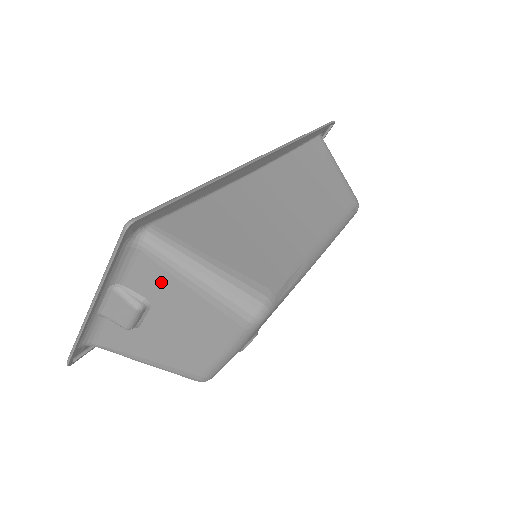
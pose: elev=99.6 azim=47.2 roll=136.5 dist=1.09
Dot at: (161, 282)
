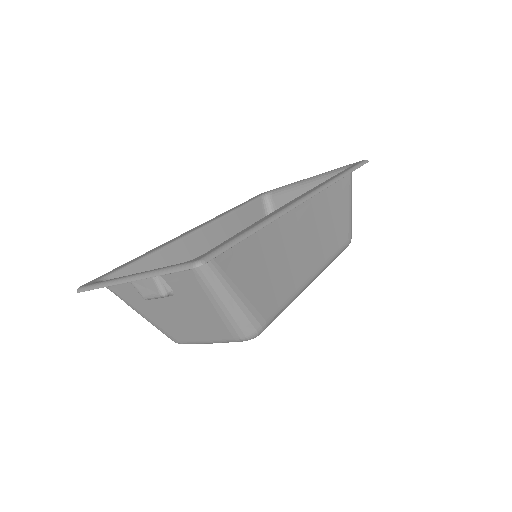
Dot at: (193, 290)
